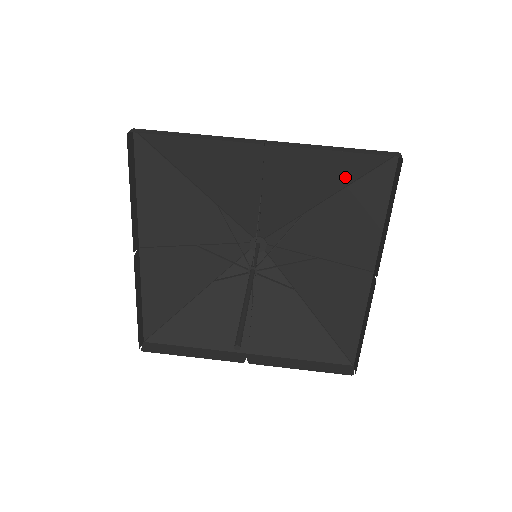
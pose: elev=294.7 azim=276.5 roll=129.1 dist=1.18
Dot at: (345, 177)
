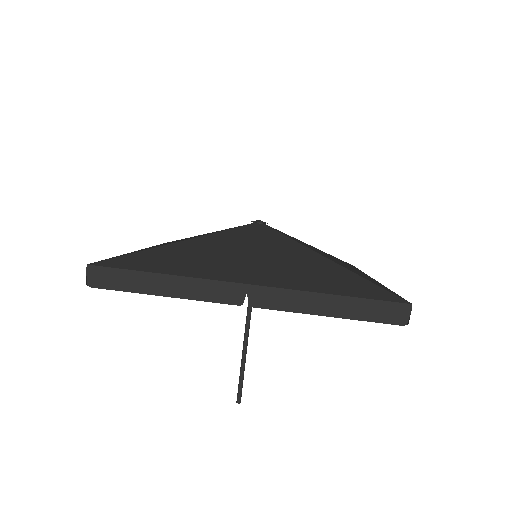
Dot at: (349, 276)
